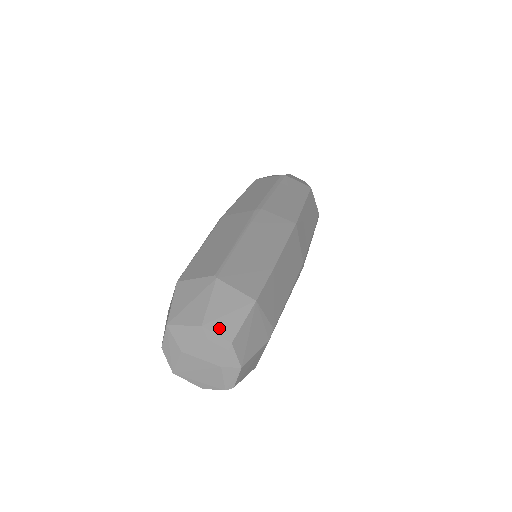
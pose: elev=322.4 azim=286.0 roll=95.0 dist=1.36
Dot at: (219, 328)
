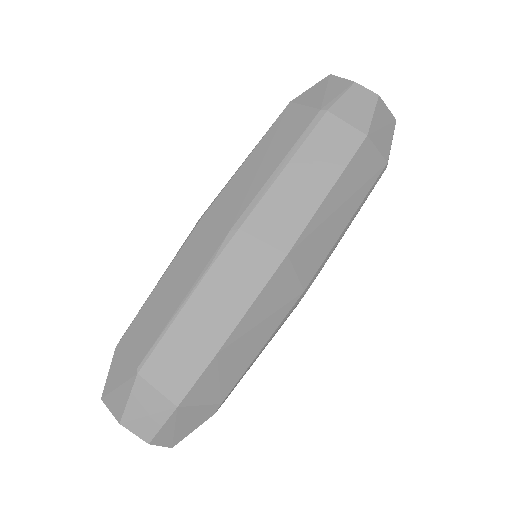
Dot at: (136, 428)
